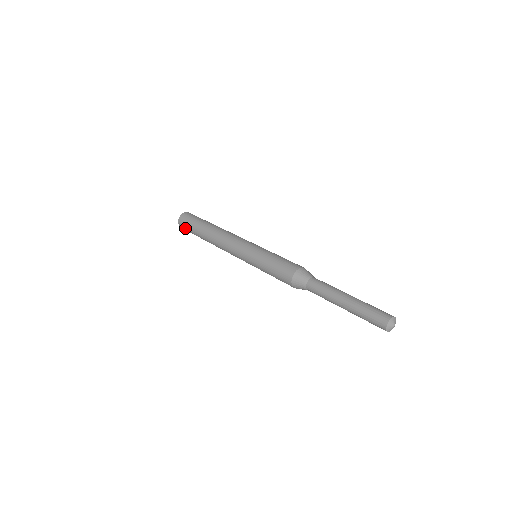
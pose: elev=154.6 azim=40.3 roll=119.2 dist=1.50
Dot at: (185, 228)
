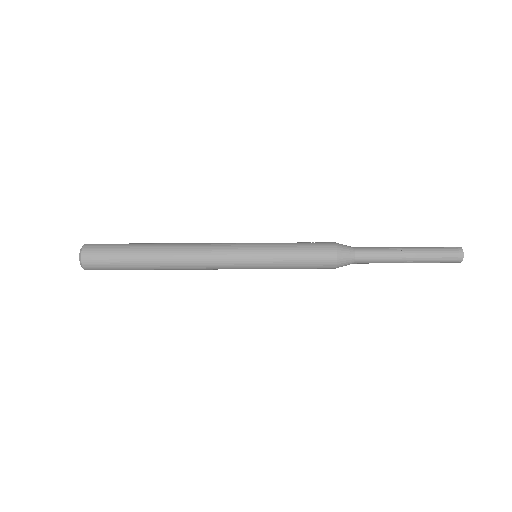
Dot at: occluded
